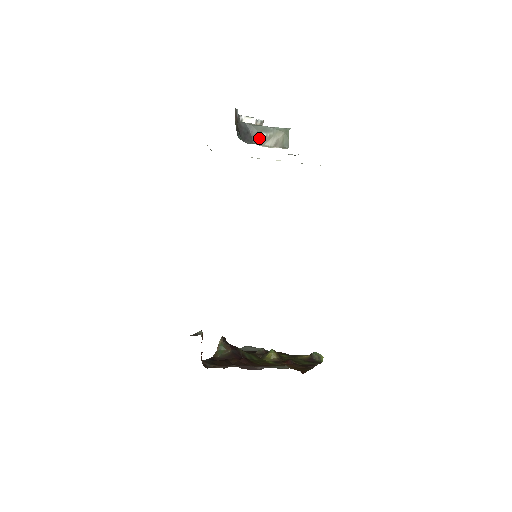
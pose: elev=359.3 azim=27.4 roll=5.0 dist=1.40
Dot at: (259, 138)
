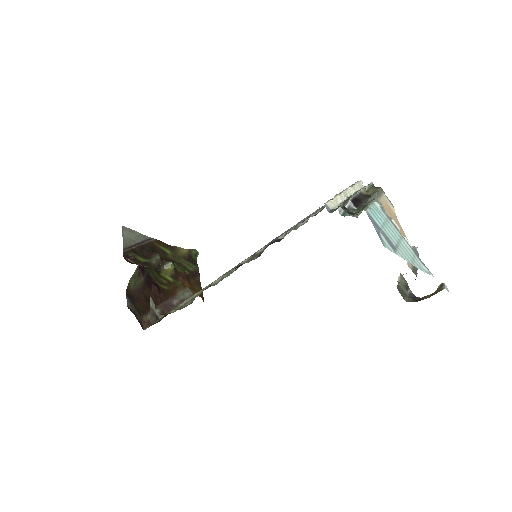
Dot at: occluded
